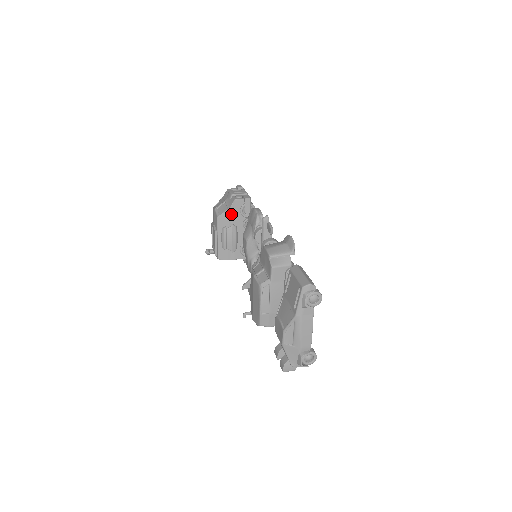
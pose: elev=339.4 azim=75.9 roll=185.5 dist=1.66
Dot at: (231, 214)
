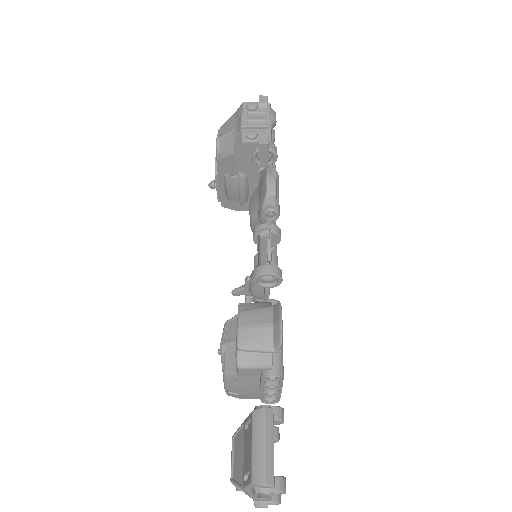
Dot at: (237, 160)
